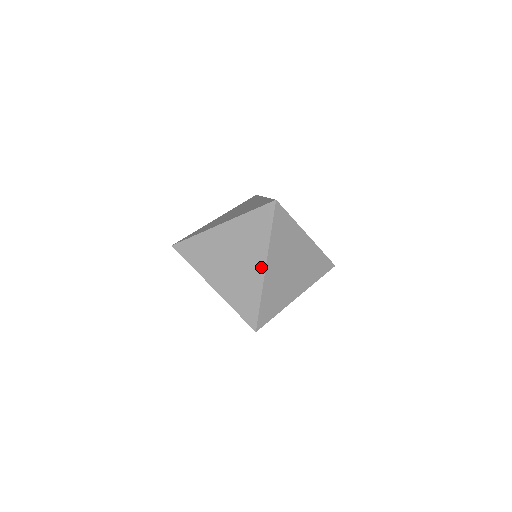
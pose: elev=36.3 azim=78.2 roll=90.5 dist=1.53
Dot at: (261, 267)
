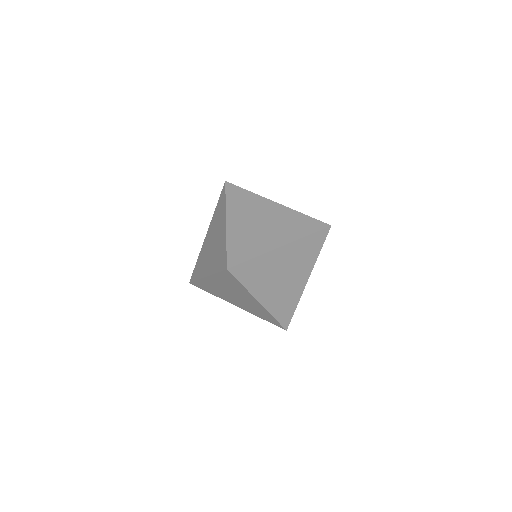
Dot at: (256, 302)
